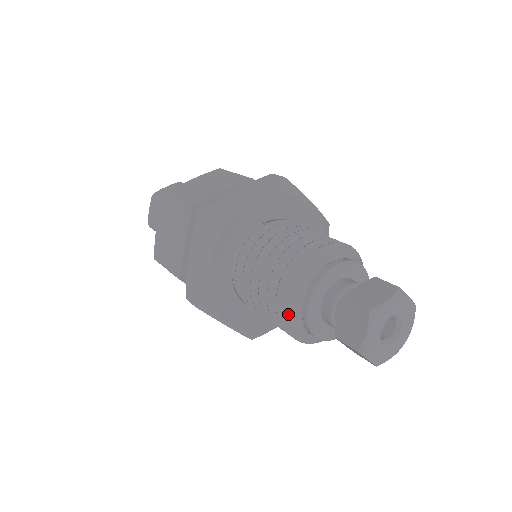
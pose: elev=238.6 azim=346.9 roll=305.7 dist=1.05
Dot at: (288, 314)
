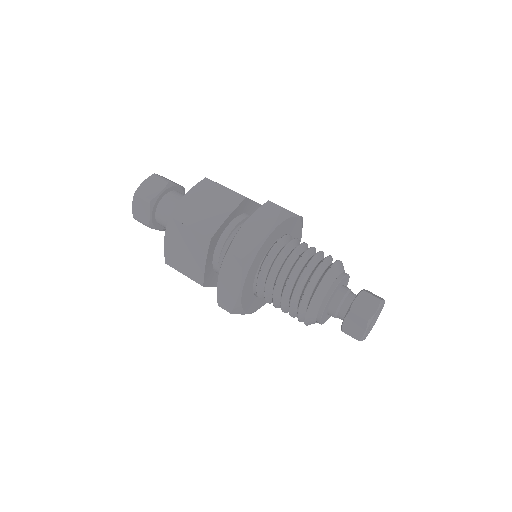
Dot at: (308, 319)
